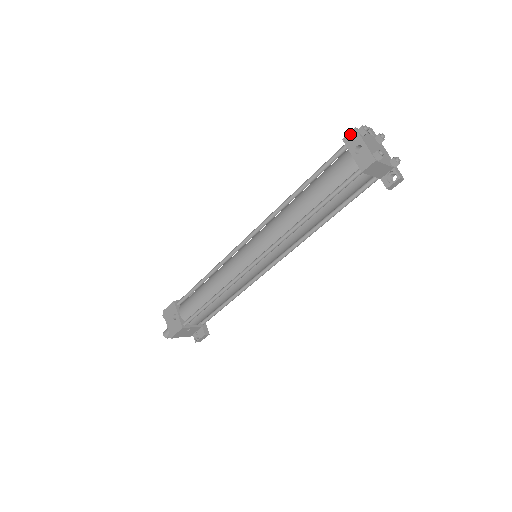
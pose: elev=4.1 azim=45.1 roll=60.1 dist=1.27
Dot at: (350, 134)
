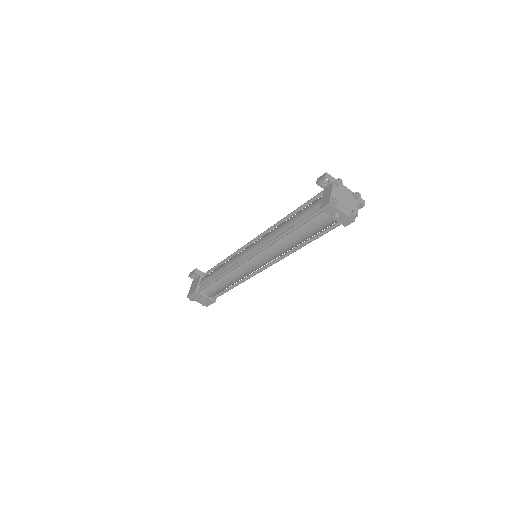
Dot at: (326, 207)
